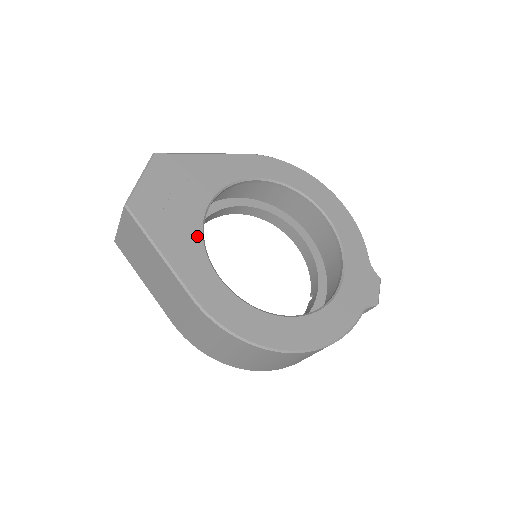
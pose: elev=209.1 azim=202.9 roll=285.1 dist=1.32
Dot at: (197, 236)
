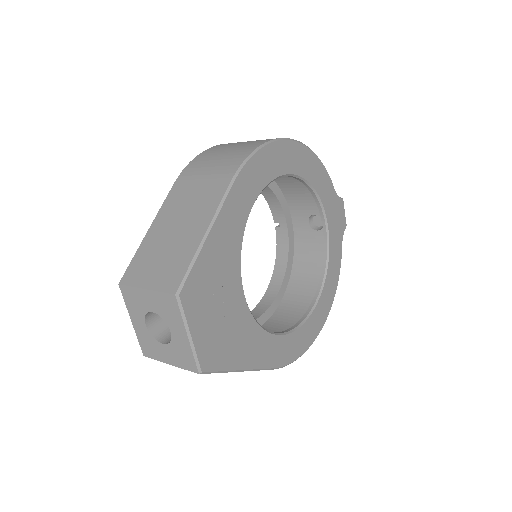
Dot at: (253, 325)
